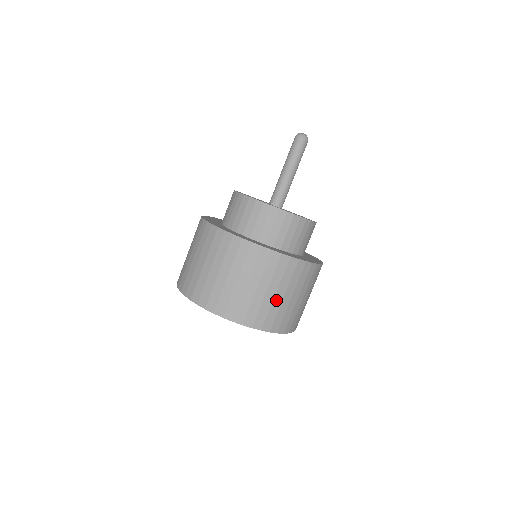
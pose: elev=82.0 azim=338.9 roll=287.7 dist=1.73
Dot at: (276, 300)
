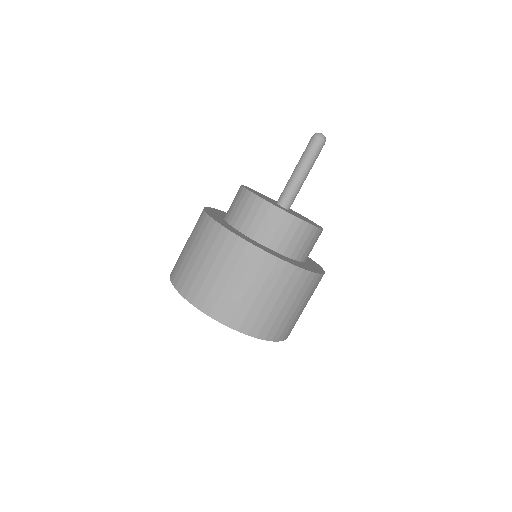
Dot at: (238, 292)
